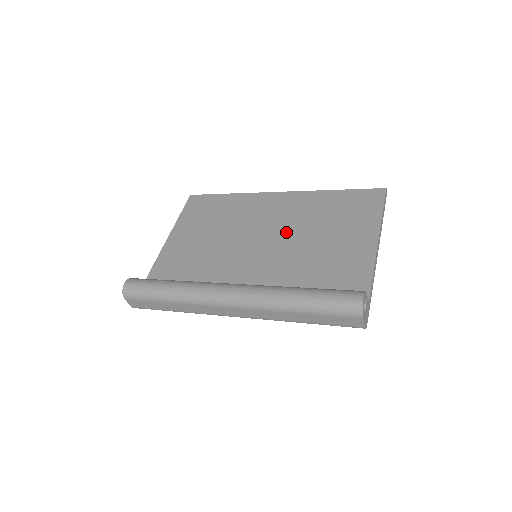
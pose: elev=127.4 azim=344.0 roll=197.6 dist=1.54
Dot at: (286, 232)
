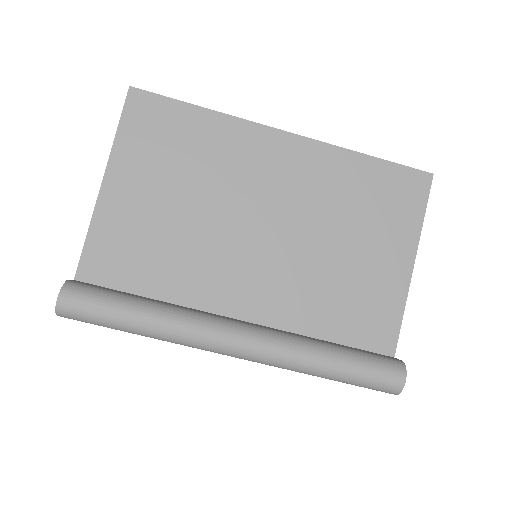
Dot at: (298, 221)
